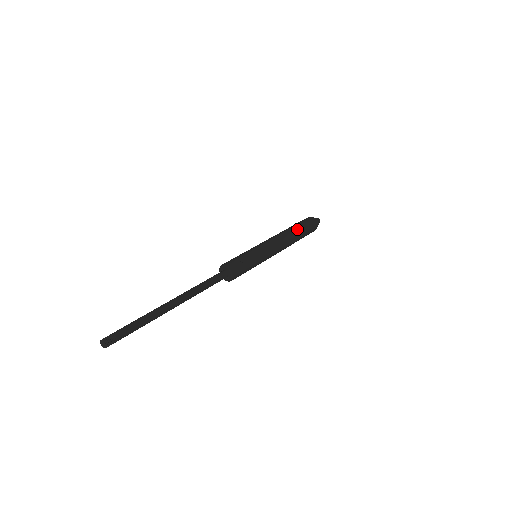
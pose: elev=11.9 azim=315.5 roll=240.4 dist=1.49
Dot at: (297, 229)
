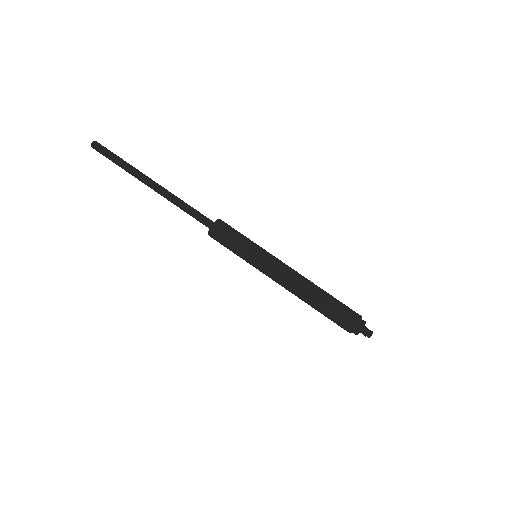
Dot at: (326, 292)
